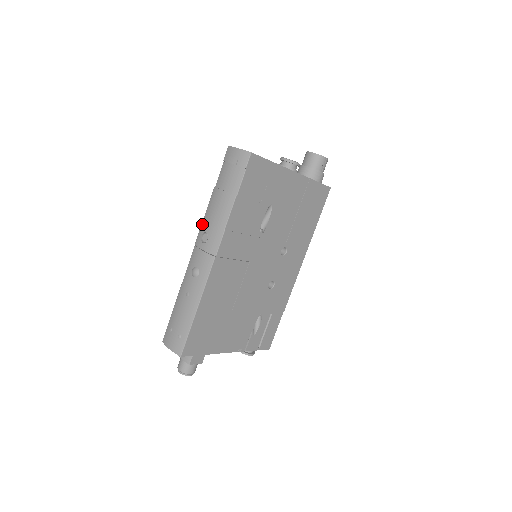
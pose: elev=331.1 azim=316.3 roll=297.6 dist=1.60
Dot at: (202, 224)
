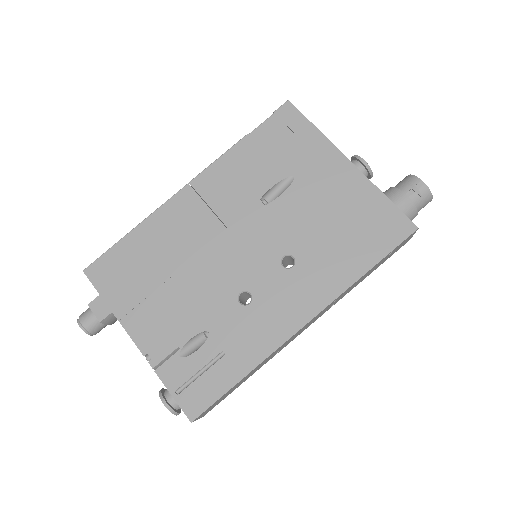
Dot at: occluded
